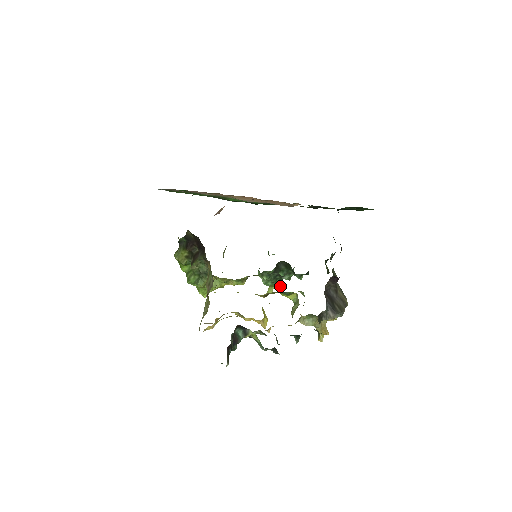
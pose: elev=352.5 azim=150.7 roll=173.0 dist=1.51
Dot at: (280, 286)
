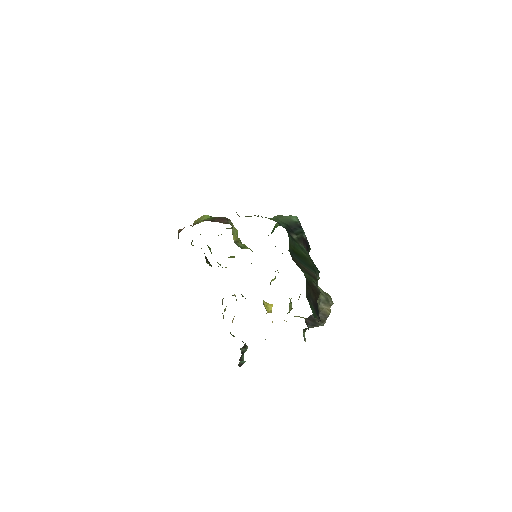
Dot at: occluded
